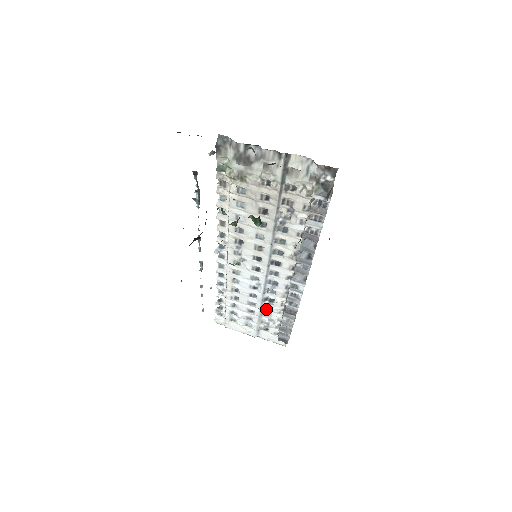
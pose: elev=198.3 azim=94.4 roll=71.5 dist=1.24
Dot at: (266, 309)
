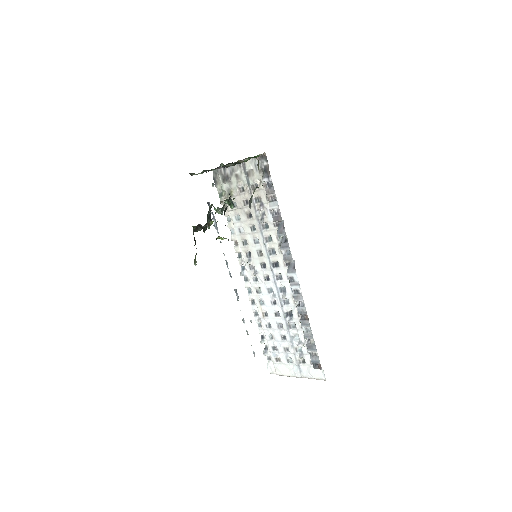
Dot at: (292, 329)
